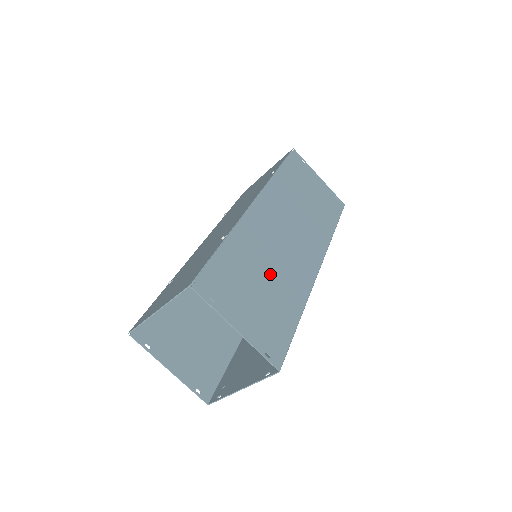
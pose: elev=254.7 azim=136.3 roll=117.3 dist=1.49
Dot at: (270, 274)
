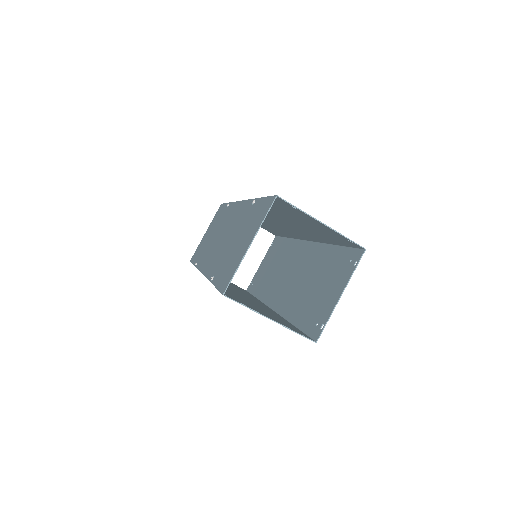
Dot at: (297, 223)
